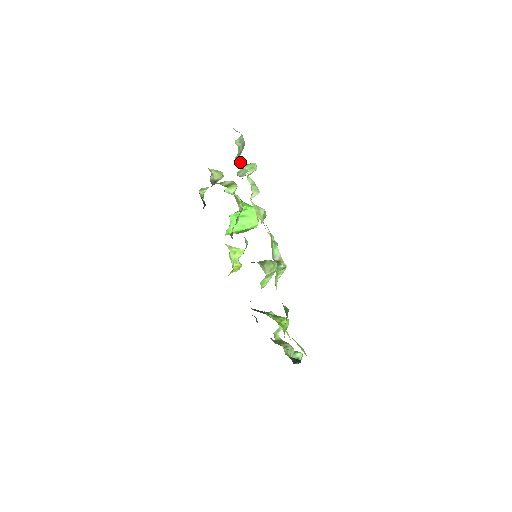
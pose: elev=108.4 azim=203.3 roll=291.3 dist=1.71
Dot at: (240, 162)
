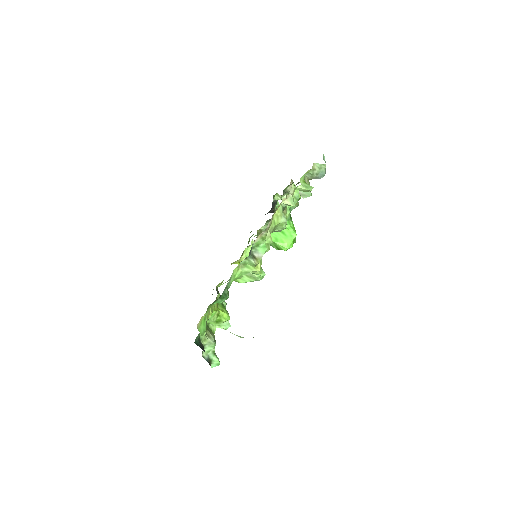
Dot at: (308, 183)
